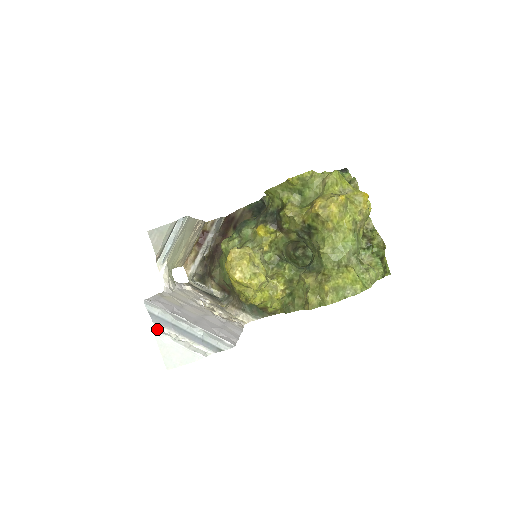
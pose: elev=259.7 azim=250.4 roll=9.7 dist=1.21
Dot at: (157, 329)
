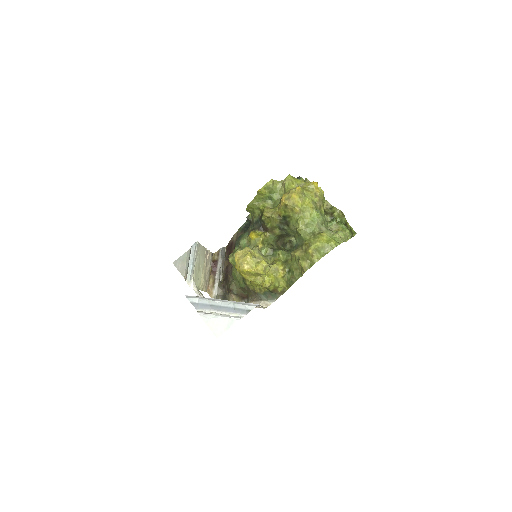
Dot at: (201, 312)
